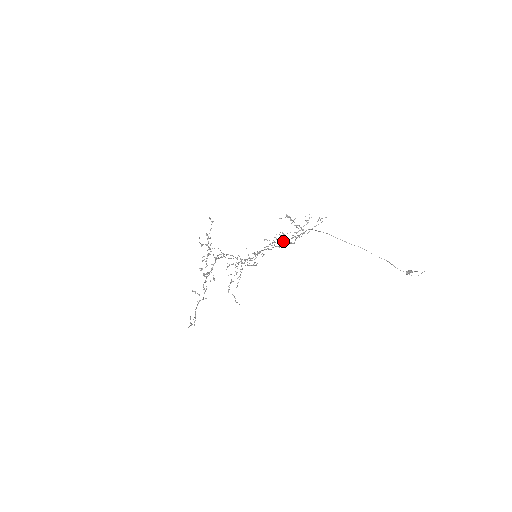
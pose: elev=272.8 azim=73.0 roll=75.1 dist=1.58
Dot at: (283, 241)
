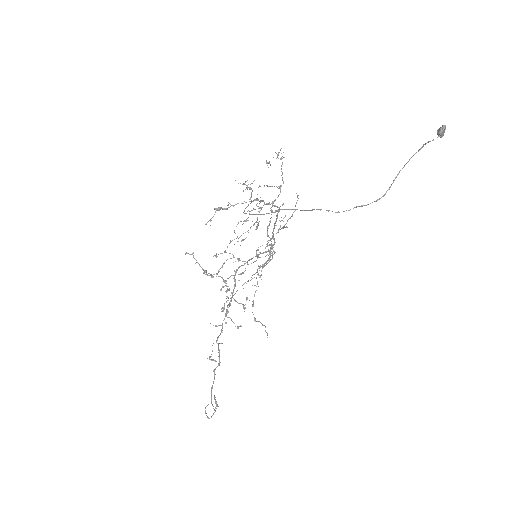
Dot at: (258, 224)
